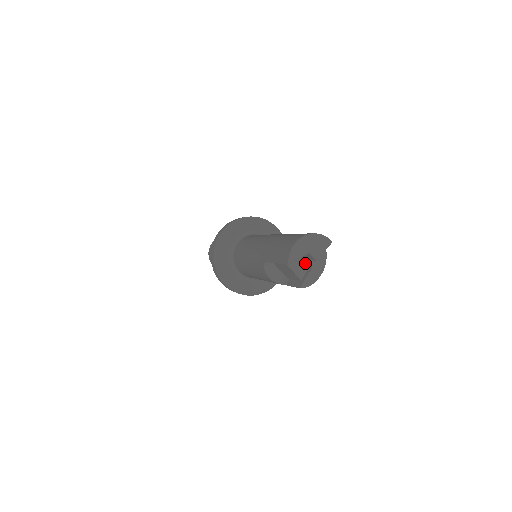
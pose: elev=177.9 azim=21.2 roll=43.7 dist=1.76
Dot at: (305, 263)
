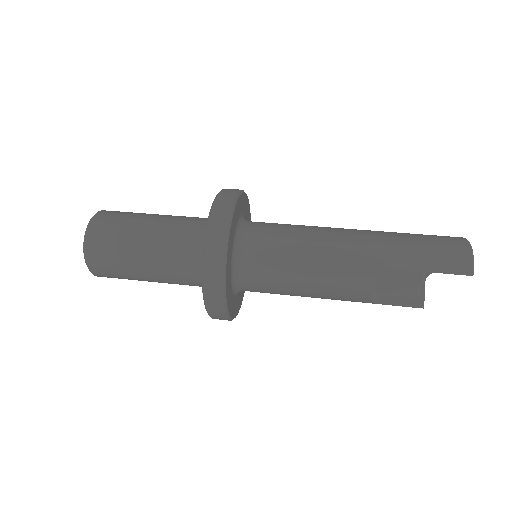
Dot at: occluded
